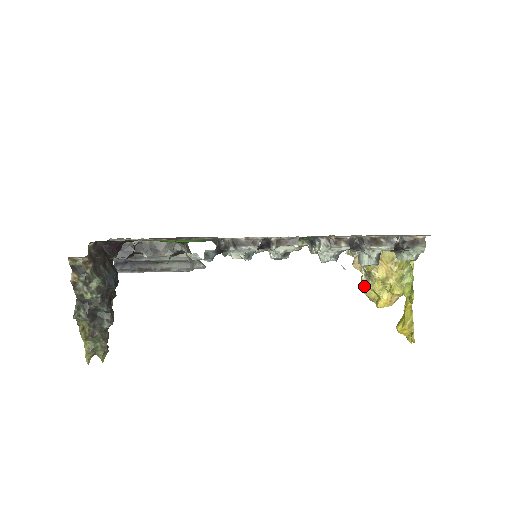
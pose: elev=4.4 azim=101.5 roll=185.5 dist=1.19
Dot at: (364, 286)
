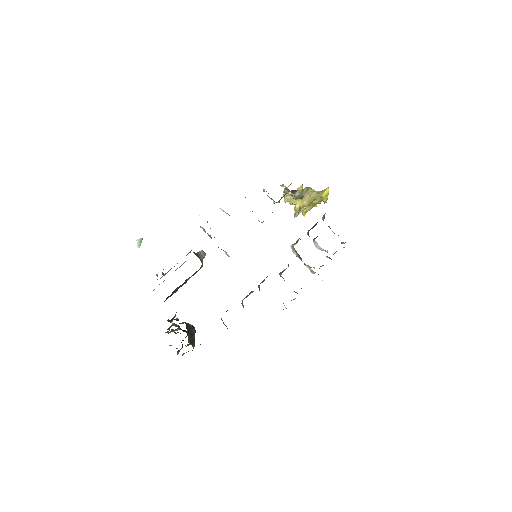
Dot at: (288, 201)
